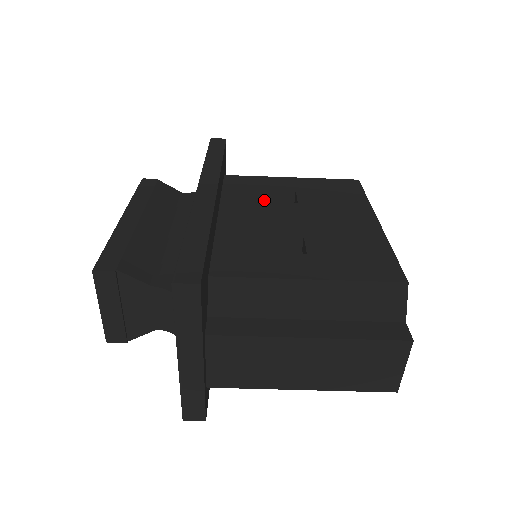
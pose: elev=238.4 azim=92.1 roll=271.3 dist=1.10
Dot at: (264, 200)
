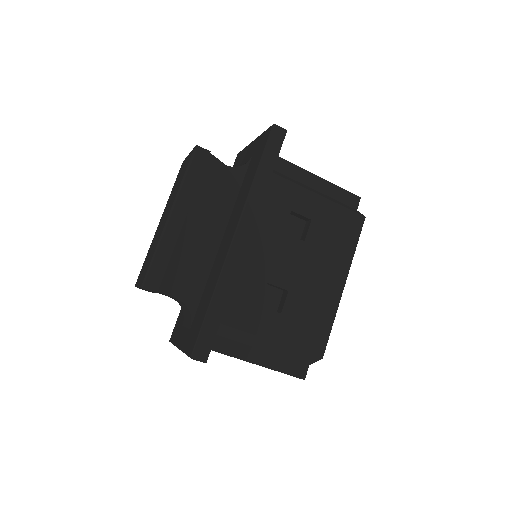
Dot at: (282, 229)
